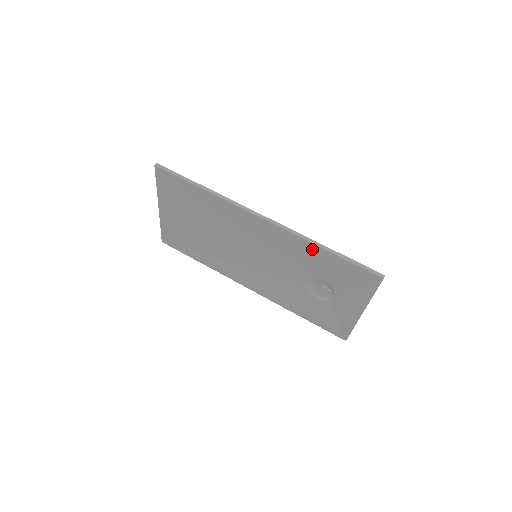
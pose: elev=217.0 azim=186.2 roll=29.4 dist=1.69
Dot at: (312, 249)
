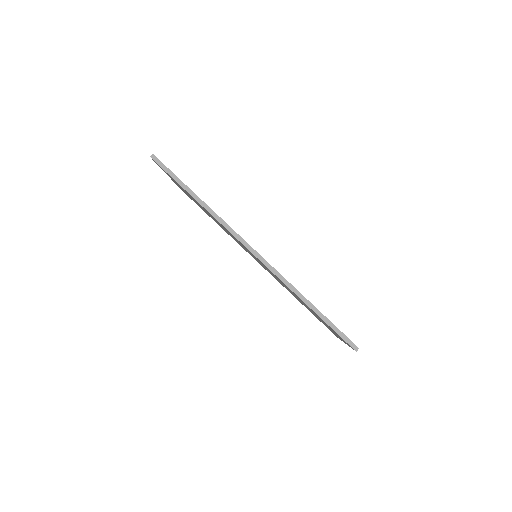
Dot at: occluded
